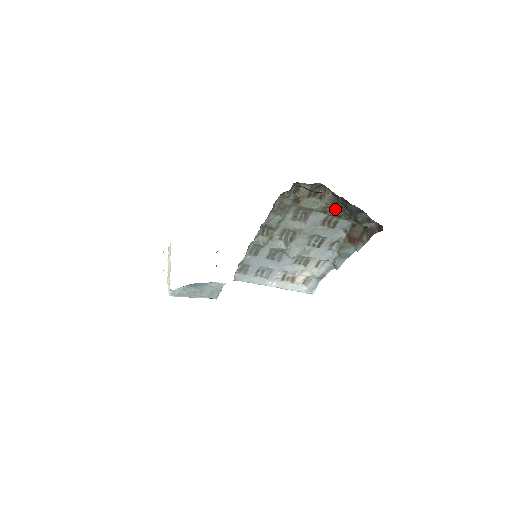
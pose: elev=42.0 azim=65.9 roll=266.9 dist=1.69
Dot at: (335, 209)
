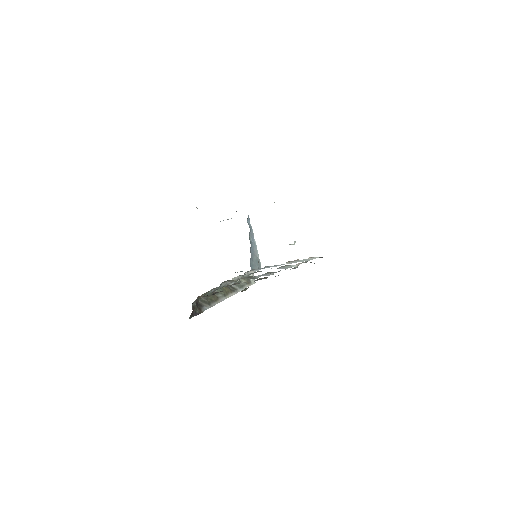
Dot at: occluded
